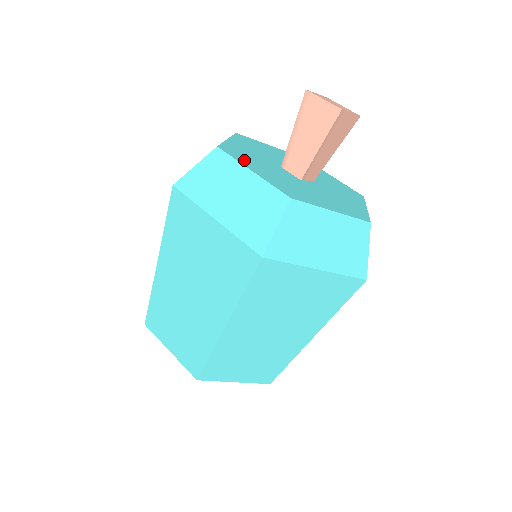
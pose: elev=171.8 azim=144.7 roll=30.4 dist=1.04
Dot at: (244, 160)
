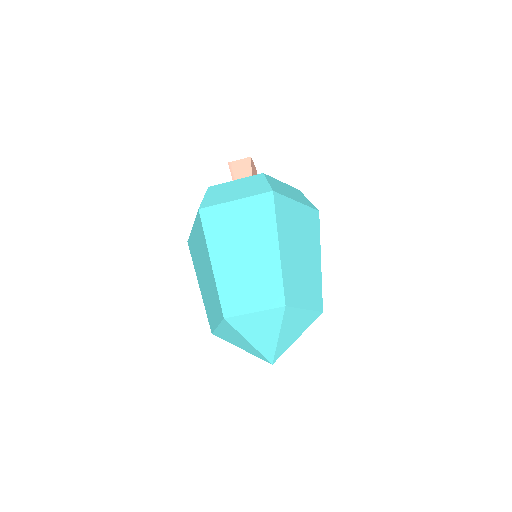
Dot at: occluded
